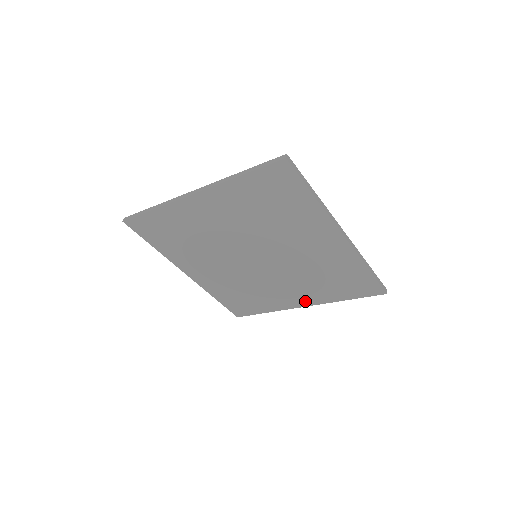
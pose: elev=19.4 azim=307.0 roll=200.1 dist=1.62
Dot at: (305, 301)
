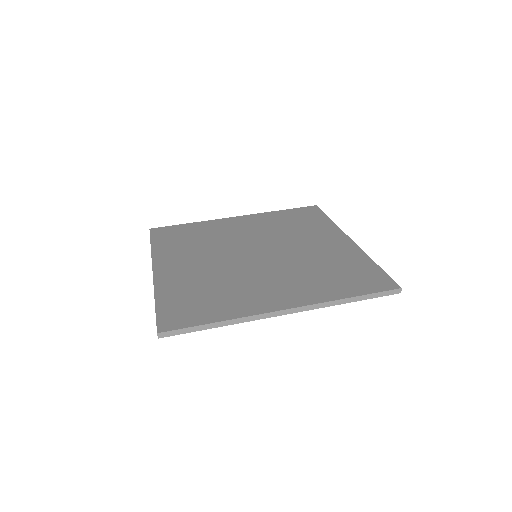
Dot at: occluded
